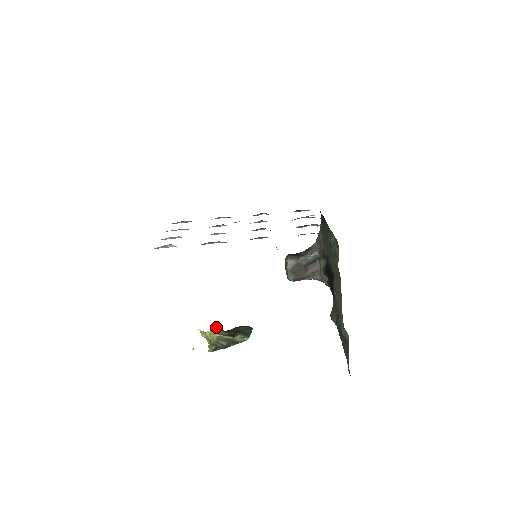
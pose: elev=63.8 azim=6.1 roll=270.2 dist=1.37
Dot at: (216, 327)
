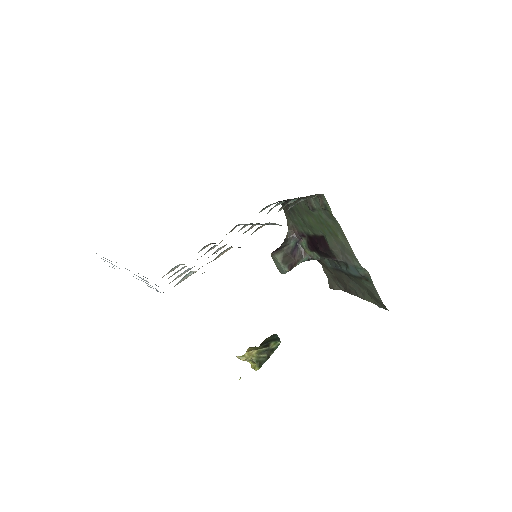
Dot at: (249, 347)
